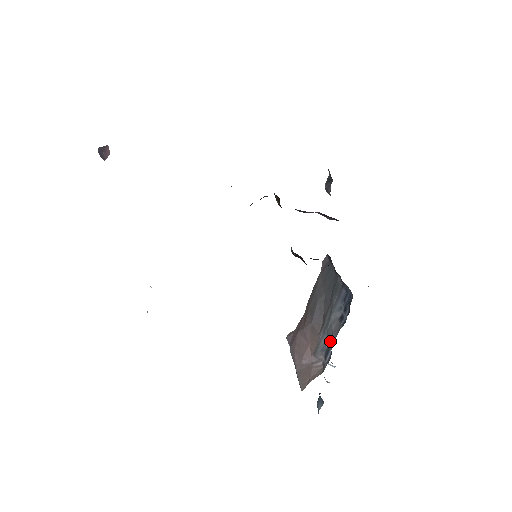
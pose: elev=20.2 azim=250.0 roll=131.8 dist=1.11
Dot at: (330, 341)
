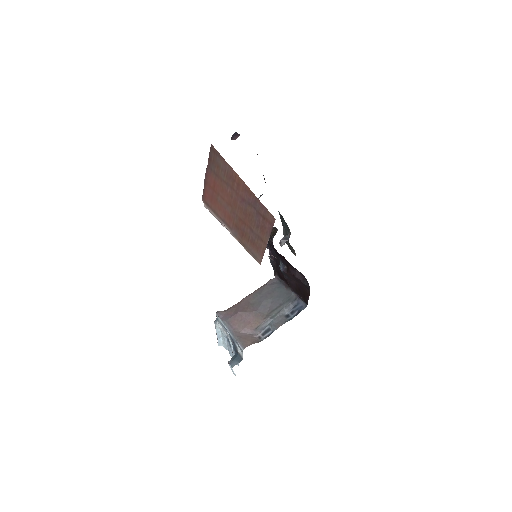
Dot at: (275, 326)
